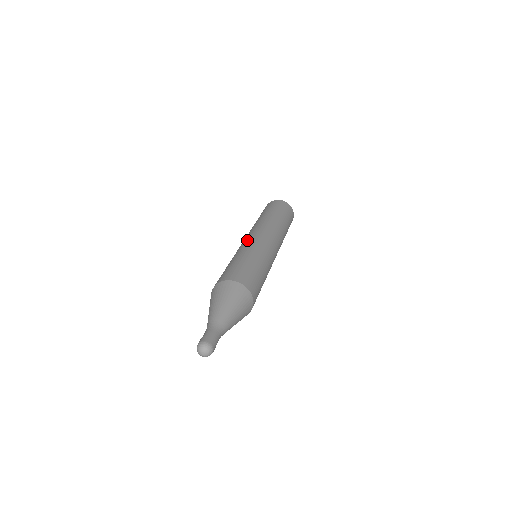
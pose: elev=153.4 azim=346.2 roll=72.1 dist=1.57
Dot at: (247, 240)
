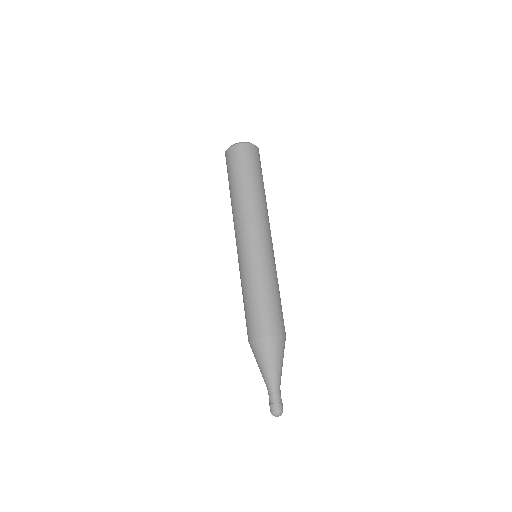
Dot at: (253, 252)
